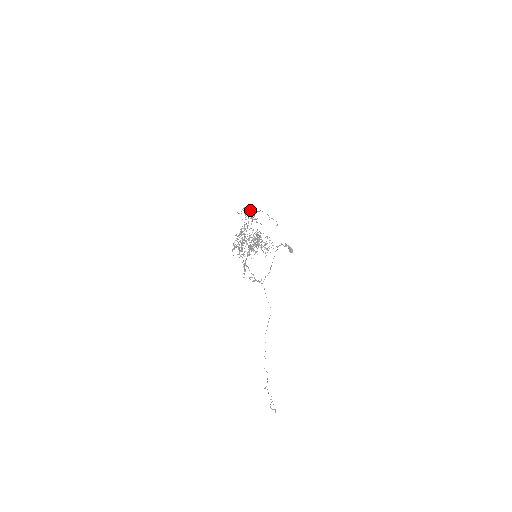
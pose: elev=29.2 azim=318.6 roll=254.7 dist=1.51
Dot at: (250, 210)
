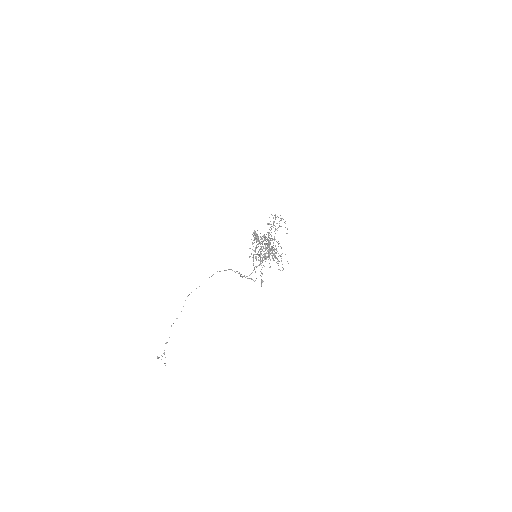
Dot at: occluded
